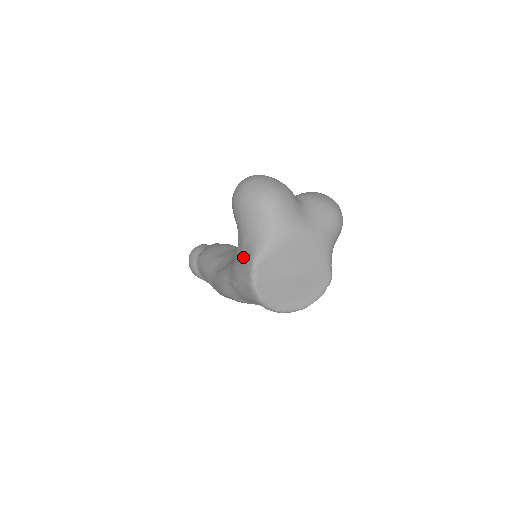
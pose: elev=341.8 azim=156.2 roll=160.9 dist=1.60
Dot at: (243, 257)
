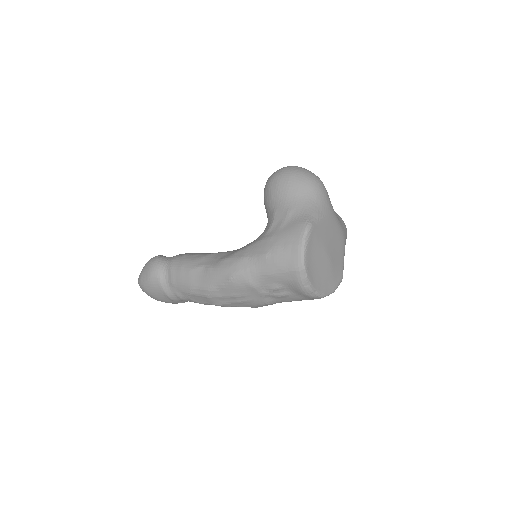
Dot at: (288, 225)
